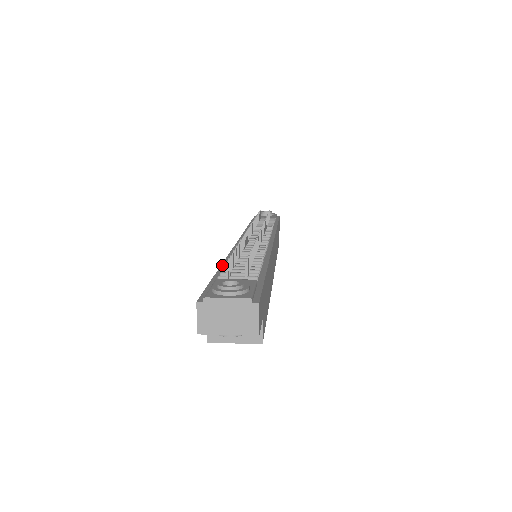
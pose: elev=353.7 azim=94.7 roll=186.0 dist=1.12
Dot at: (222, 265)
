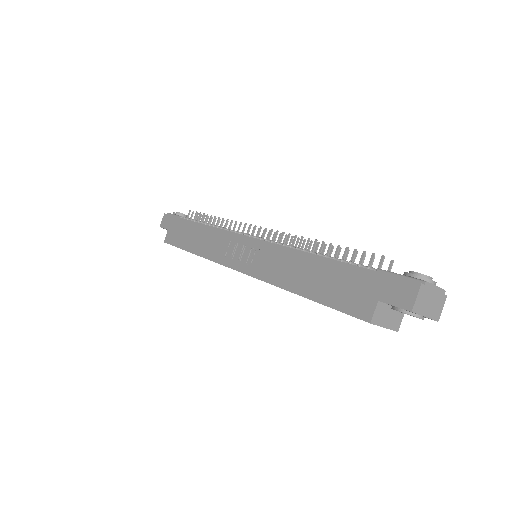
Dot at: (325, 257)
